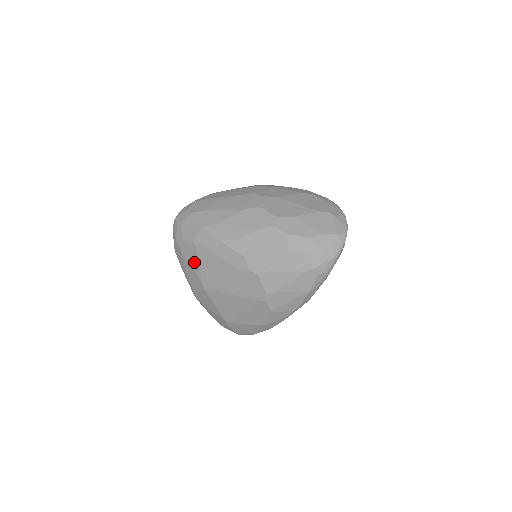
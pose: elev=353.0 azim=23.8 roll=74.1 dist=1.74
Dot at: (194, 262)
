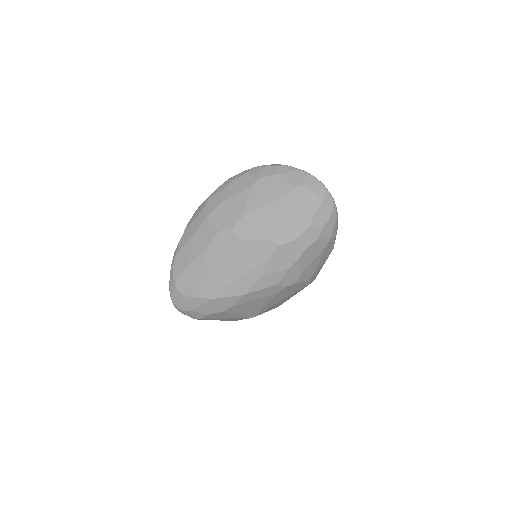
Dot at: (229, 316)
